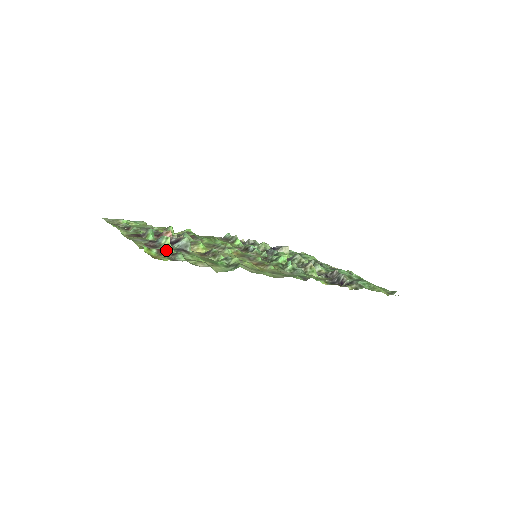
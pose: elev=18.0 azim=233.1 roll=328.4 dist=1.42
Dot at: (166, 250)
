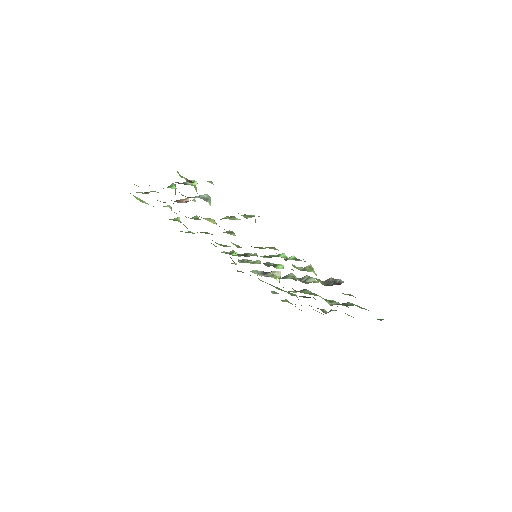
Dot at: occluded
